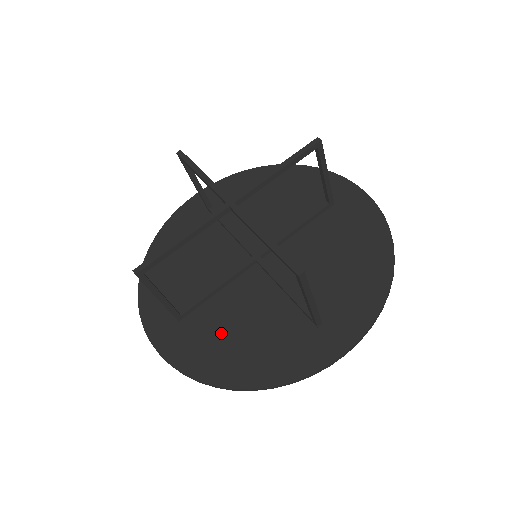
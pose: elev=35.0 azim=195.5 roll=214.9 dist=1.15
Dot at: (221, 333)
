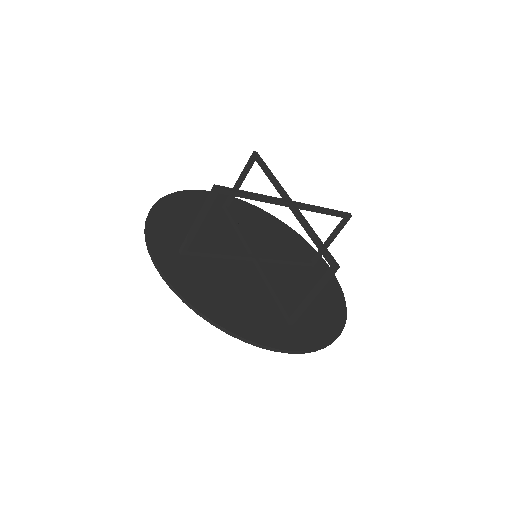
Dot at: (214, 283)
